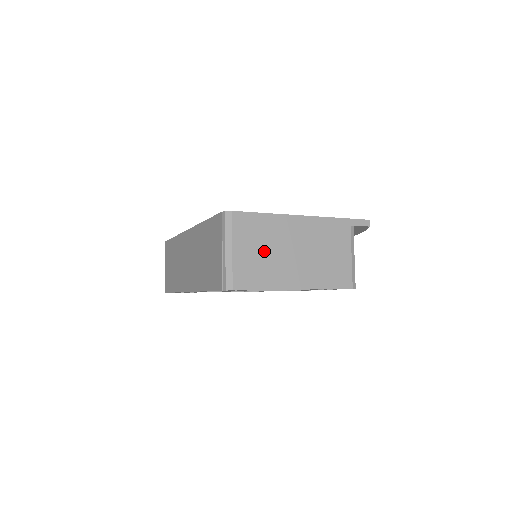
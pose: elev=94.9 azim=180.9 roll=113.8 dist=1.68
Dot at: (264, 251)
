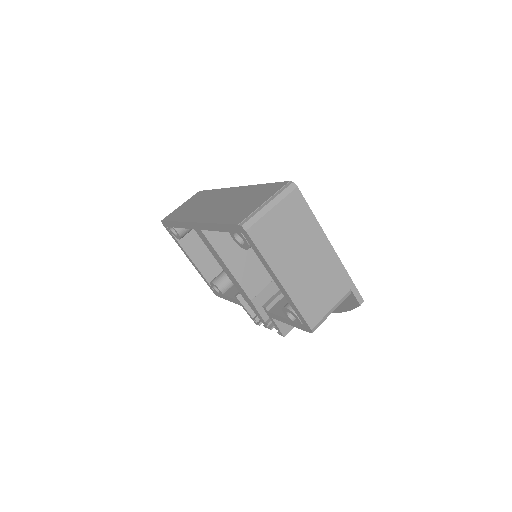
Dot at: (289, 234)
